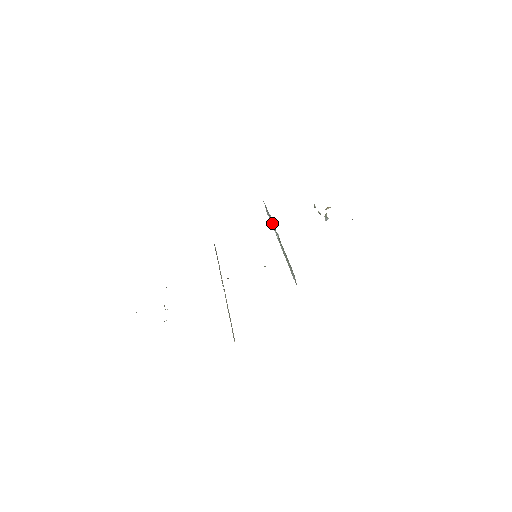
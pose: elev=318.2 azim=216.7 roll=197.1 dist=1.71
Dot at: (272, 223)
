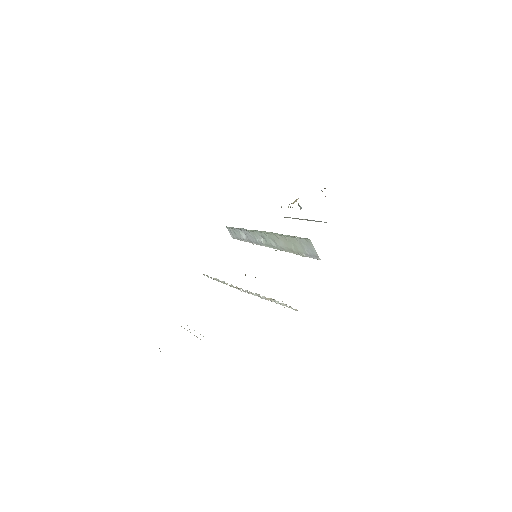
Dot at: (249, 235)
